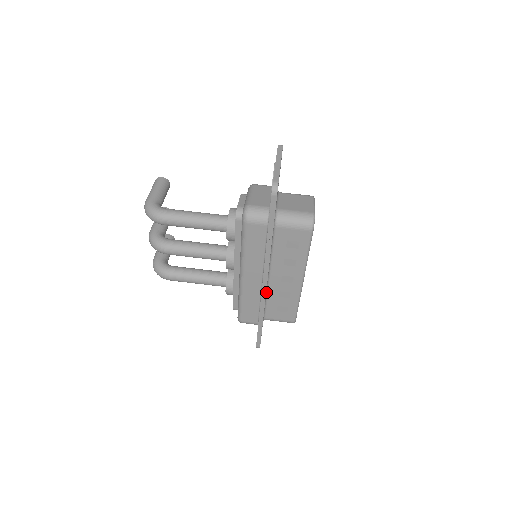
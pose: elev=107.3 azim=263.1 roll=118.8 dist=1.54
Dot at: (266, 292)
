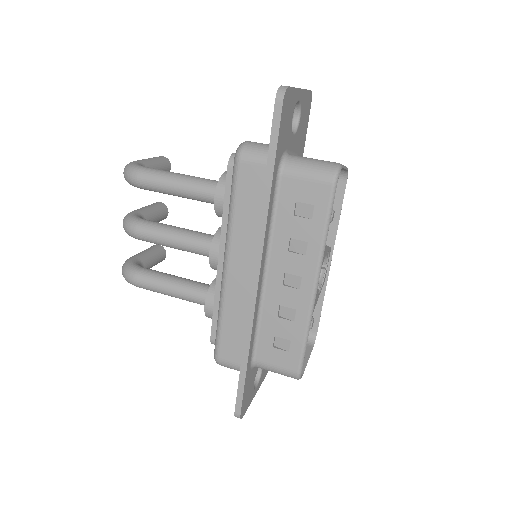
Dot at: (259, 303)
